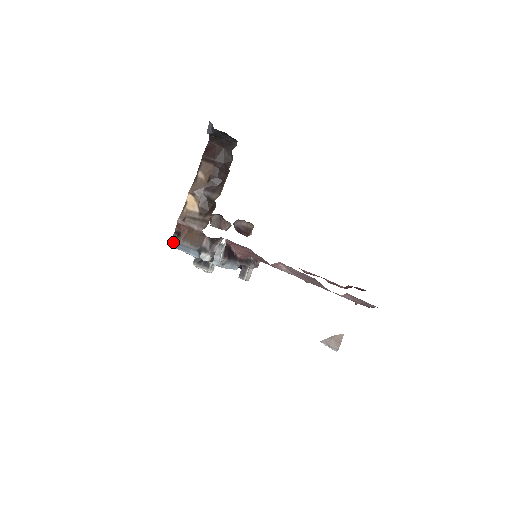
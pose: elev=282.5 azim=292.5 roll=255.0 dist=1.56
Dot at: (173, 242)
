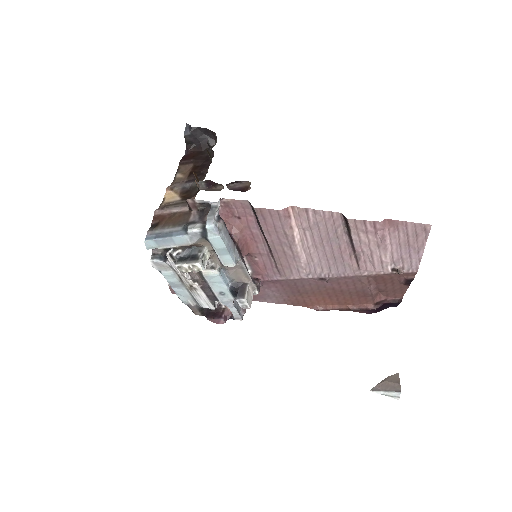
Dot at: (149, 236)
